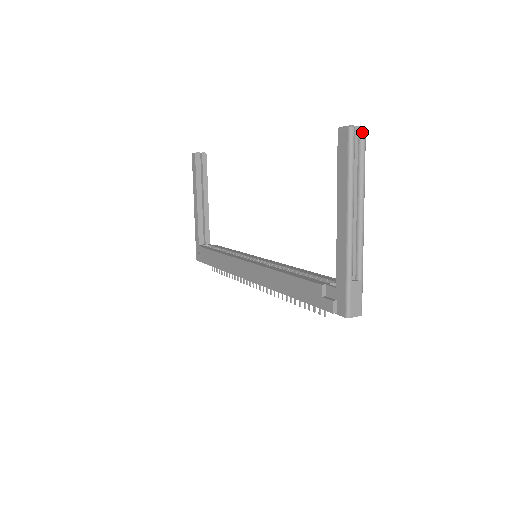
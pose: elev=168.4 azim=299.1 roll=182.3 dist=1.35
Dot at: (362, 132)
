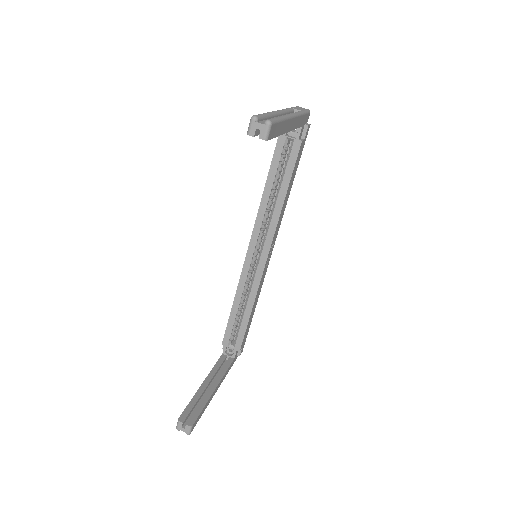
Dot at: (187, 431)
